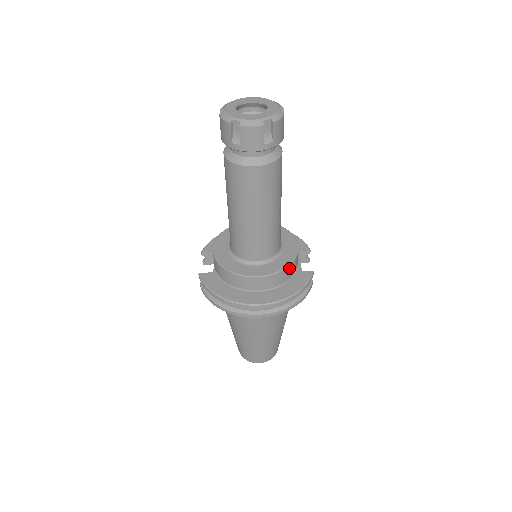
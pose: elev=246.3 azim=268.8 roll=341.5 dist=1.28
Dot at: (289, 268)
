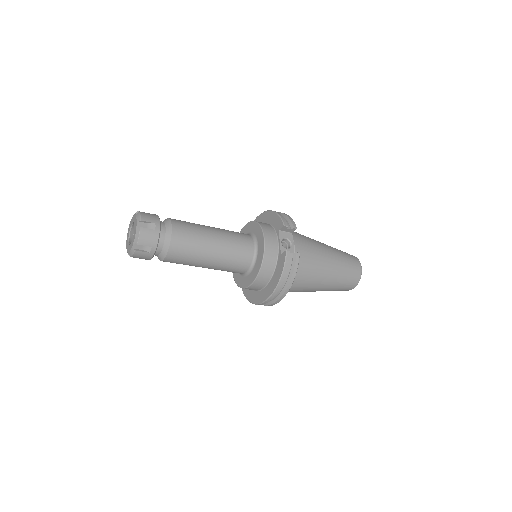
Dot at: (264, 266)
